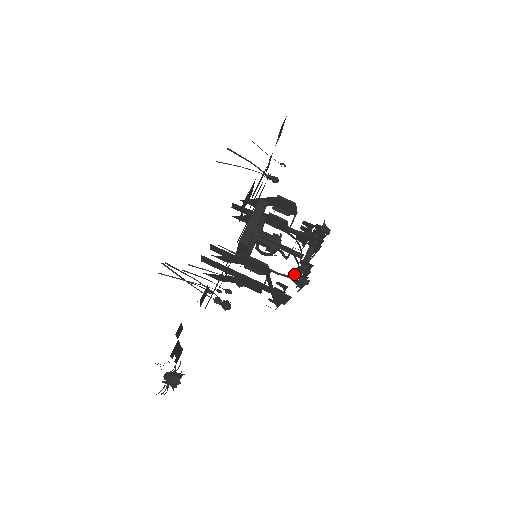
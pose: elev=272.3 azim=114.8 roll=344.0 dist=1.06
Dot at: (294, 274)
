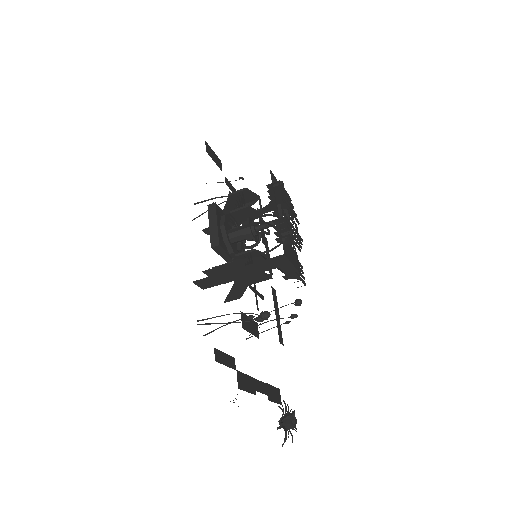
Dot at: occluded
